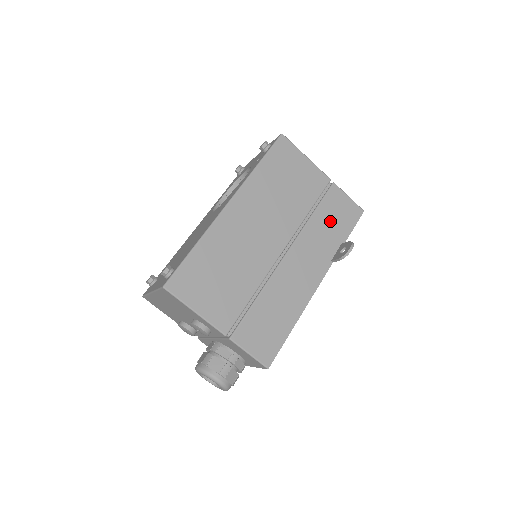
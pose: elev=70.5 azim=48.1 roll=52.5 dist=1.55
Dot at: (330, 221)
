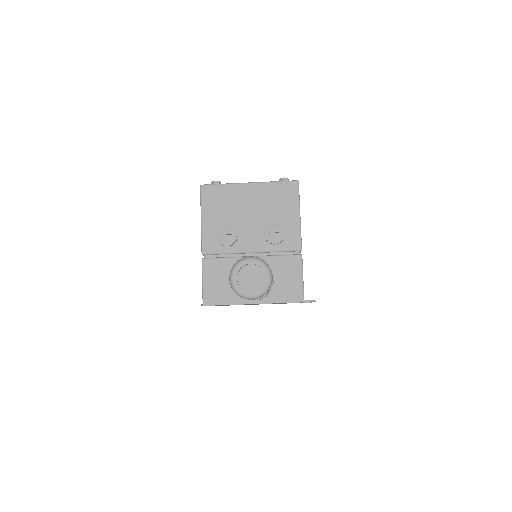
Dot at: occluded
